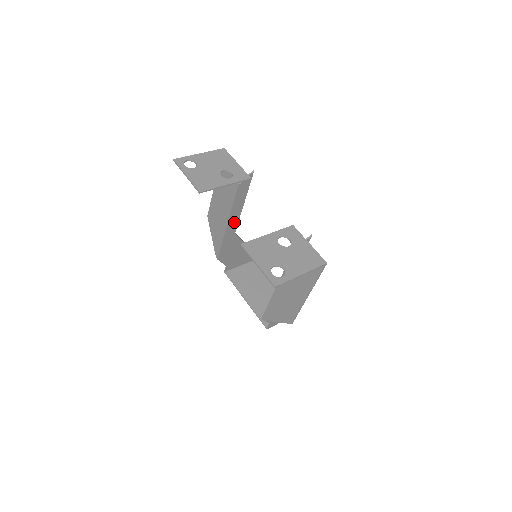
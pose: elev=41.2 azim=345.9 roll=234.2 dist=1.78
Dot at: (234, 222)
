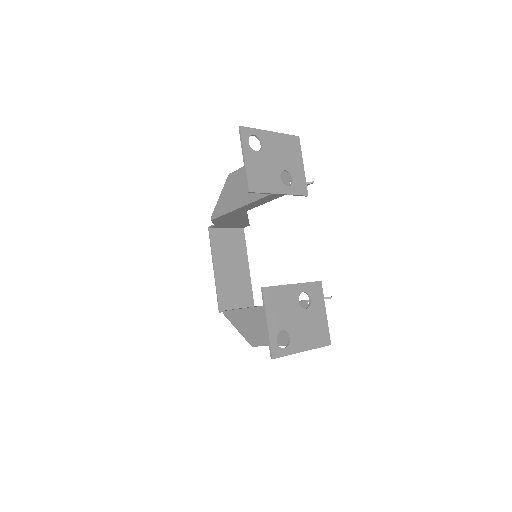
Dot at: (254, 205)
